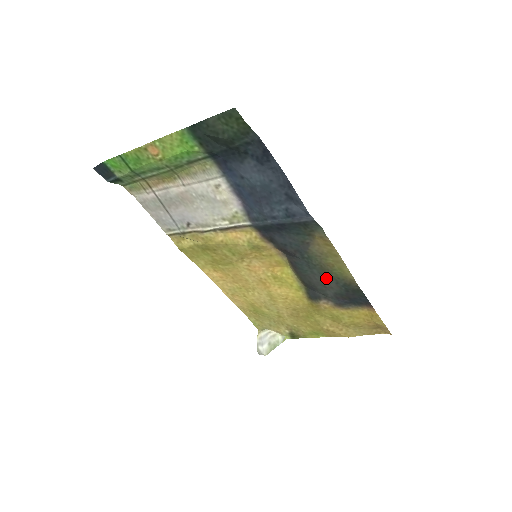
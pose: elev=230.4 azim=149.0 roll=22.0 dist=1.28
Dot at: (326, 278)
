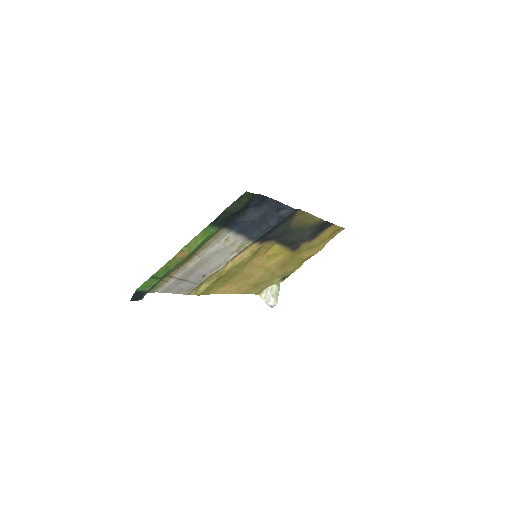
Dot at: (303, 232)
